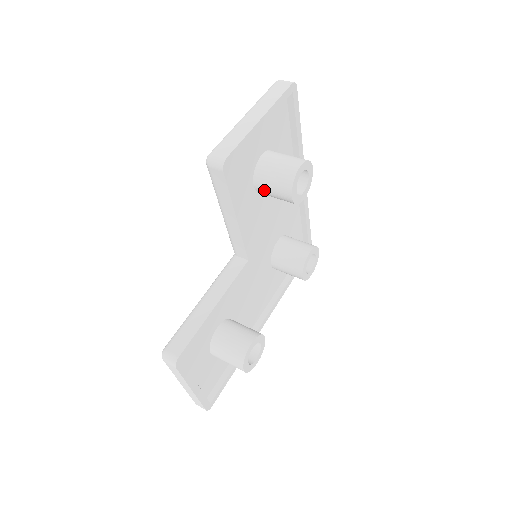
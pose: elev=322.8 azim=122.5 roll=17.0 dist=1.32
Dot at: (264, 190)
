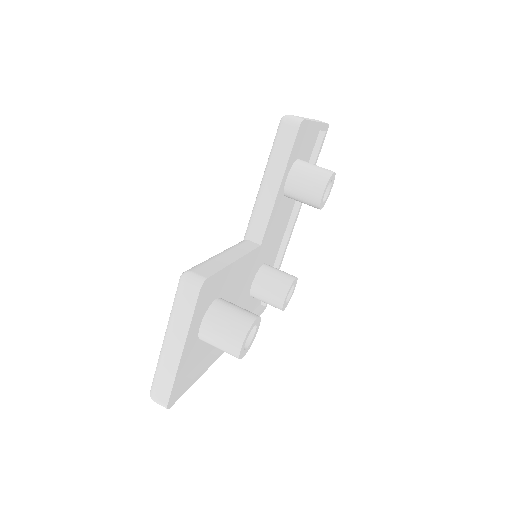
Dot at: (296, 184)
